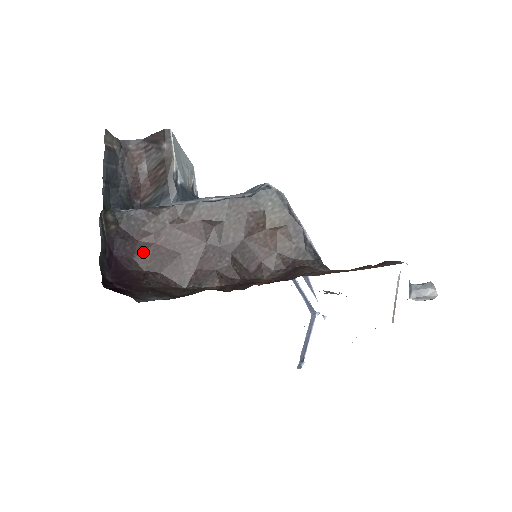
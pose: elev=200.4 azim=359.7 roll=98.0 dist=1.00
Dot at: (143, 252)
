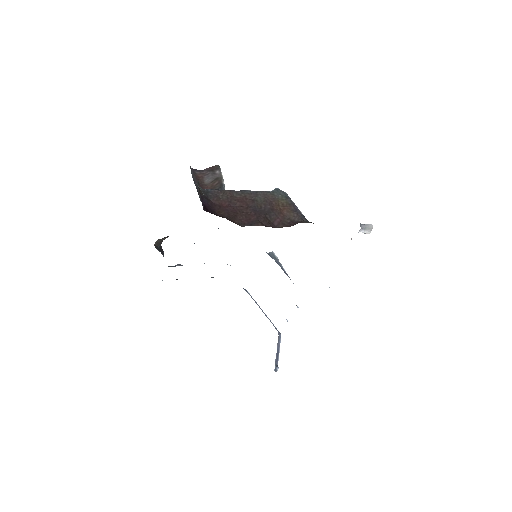
Dot at: (217, 208)
